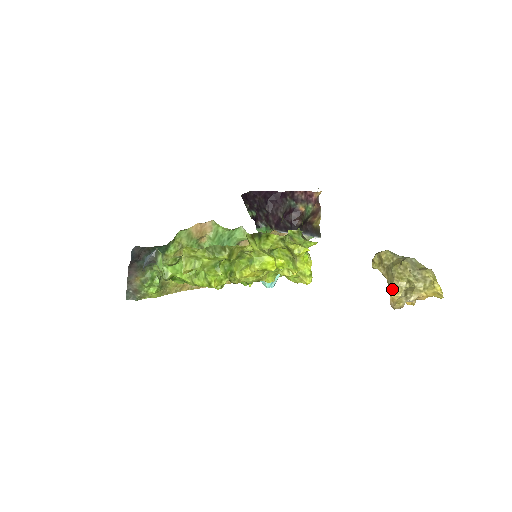
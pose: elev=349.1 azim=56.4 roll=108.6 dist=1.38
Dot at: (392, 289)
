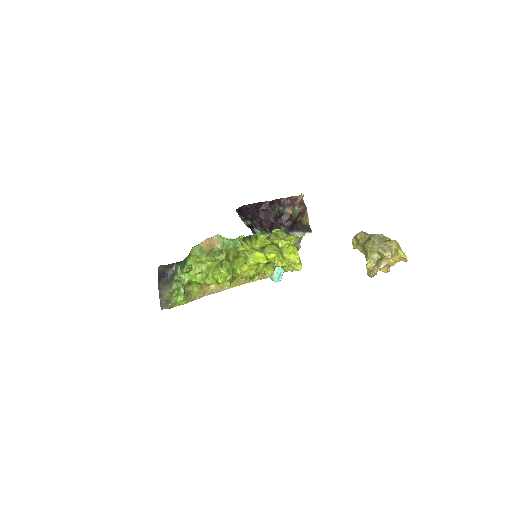
Dot at: (367, 262)
